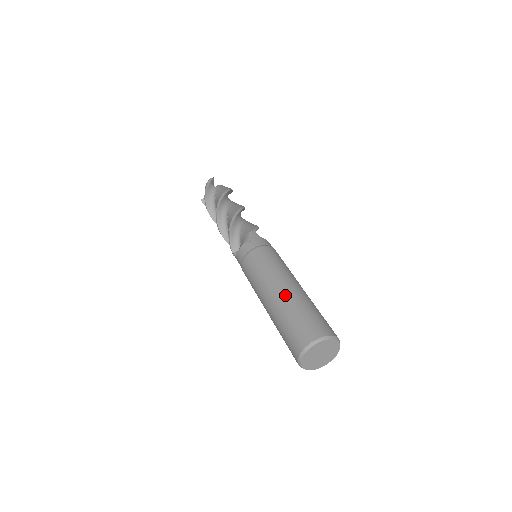
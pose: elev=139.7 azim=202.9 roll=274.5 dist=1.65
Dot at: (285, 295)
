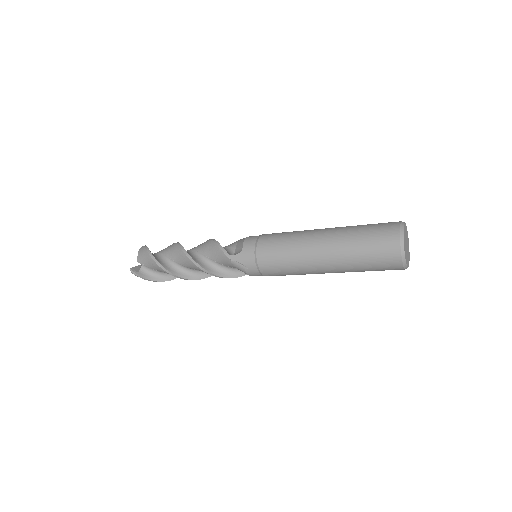
Dot at: (337, 227)
